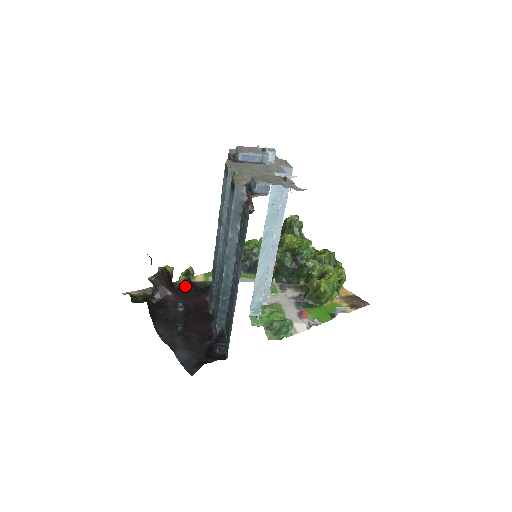
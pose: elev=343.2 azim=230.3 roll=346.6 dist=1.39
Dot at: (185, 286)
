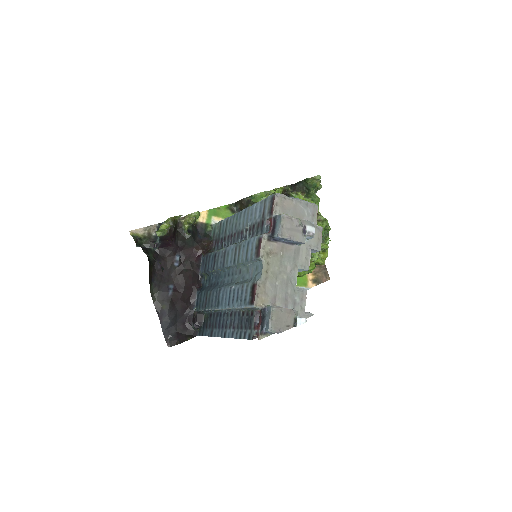
Dot at: (187, 234)
